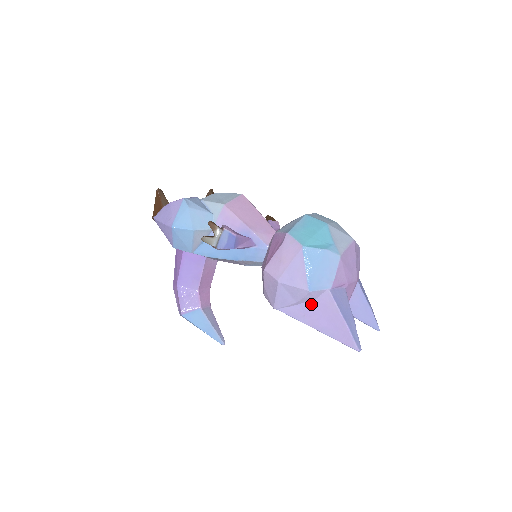
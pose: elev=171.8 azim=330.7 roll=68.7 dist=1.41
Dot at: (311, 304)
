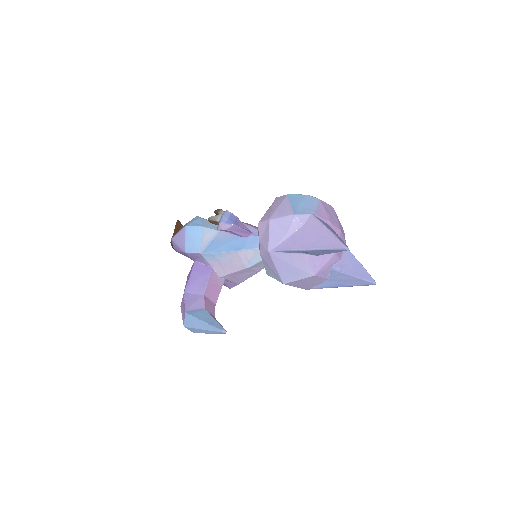
Dot at: (299, 231)
